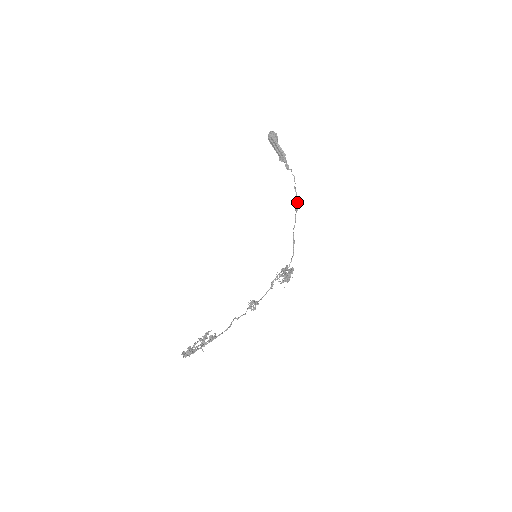
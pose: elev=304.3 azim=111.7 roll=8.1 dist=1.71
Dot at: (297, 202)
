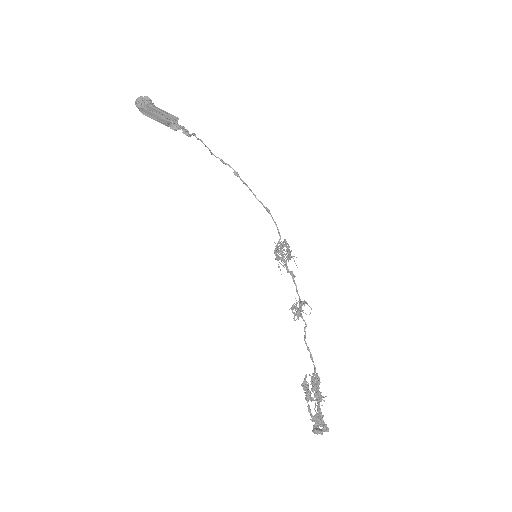
Dot at: (230, 167)
